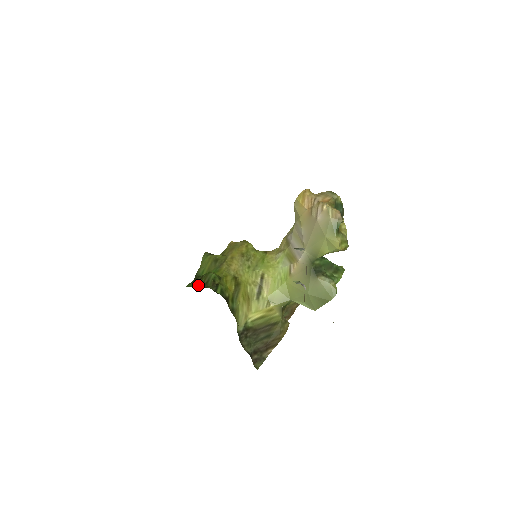
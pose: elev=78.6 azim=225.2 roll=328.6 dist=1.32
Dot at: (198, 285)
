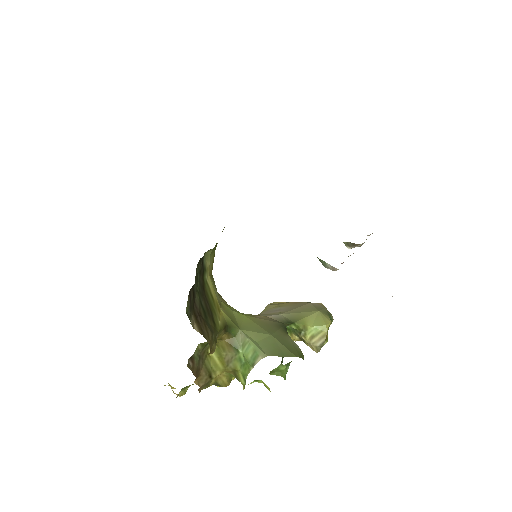
Dot at: occluded
